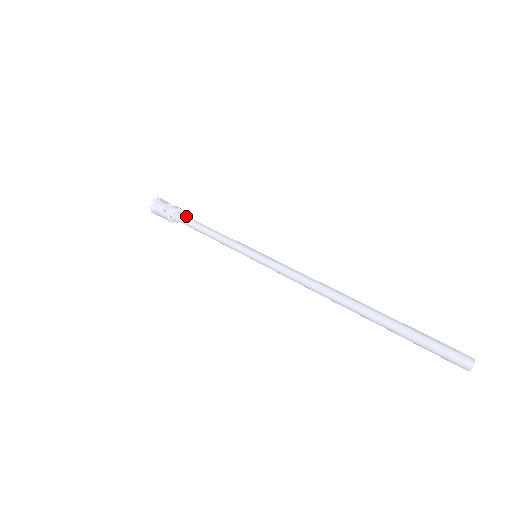
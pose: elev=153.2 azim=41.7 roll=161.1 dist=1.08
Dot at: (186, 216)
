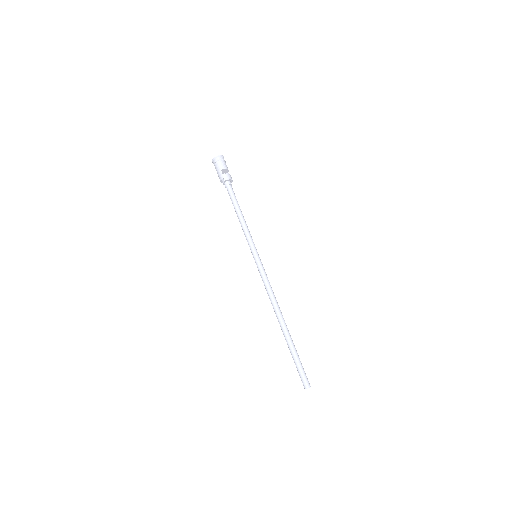
Dot at: occluded
